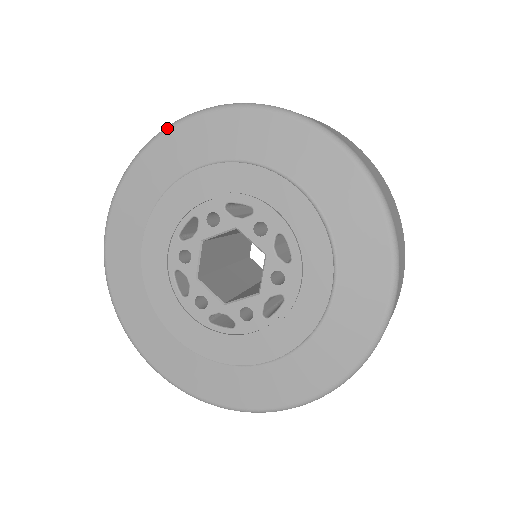
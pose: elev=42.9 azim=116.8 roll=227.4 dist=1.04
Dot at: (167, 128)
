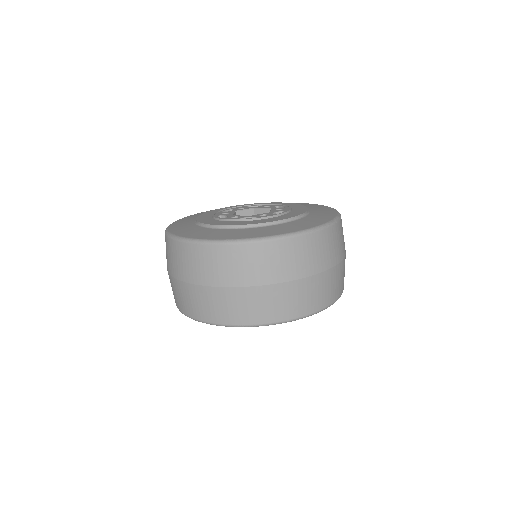
Dot at: occluded
